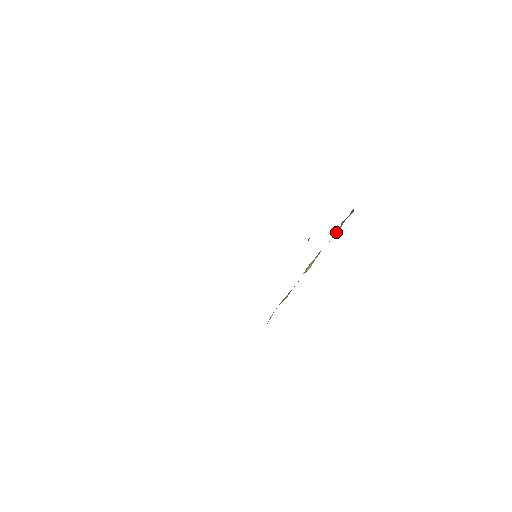
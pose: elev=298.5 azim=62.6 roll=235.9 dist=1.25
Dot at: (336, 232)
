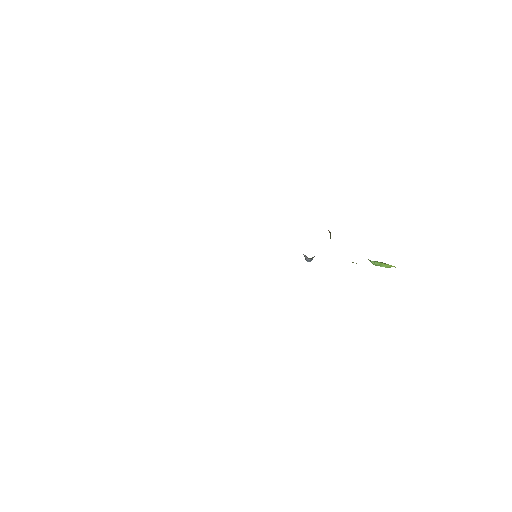
Dot at: occluded
